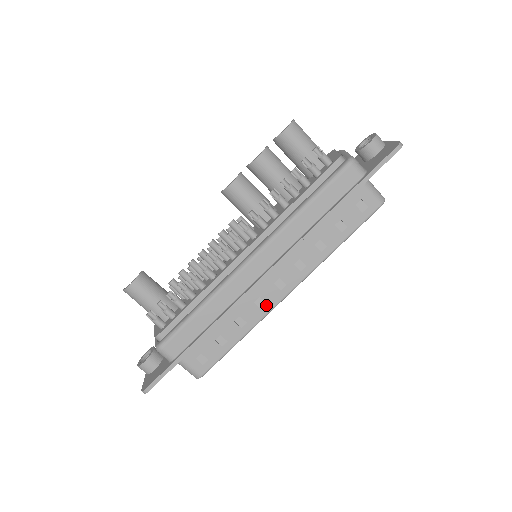
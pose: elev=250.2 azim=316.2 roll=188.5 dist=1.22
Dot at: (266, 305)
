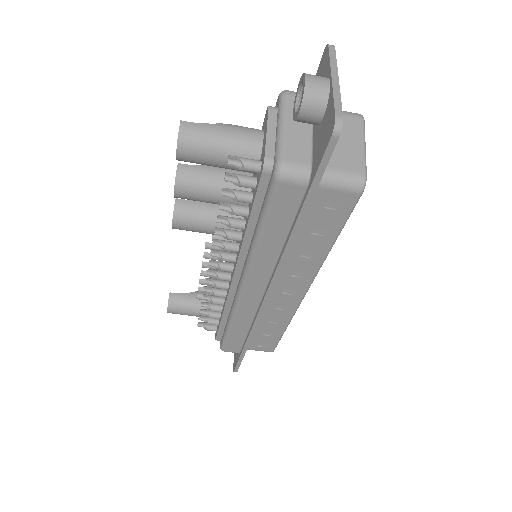
Dot at: (289, 307)
